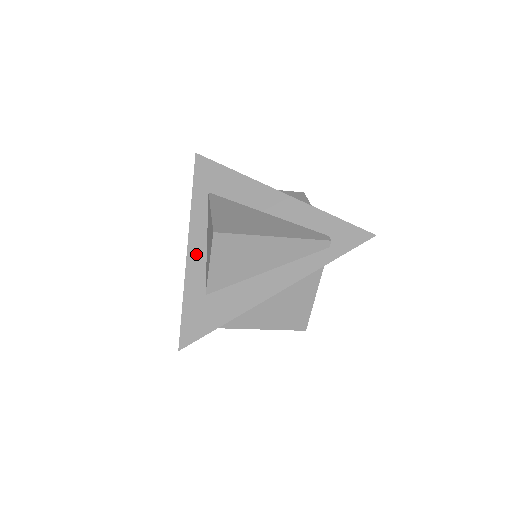
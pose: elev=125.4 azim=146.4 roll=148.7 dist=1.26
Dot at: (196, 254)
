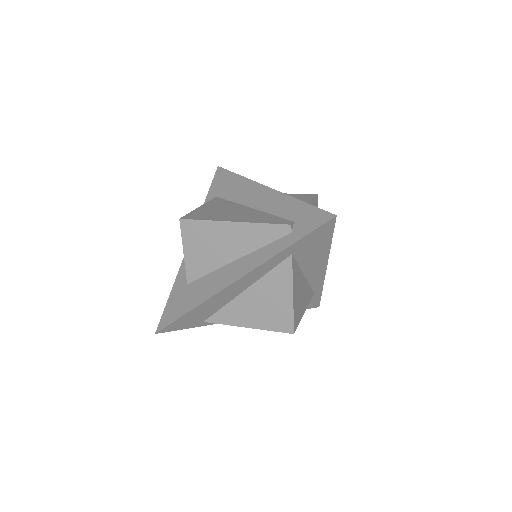
Dot at: occluded
